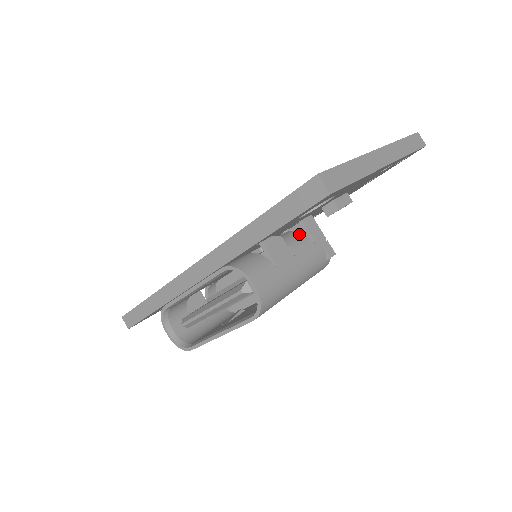
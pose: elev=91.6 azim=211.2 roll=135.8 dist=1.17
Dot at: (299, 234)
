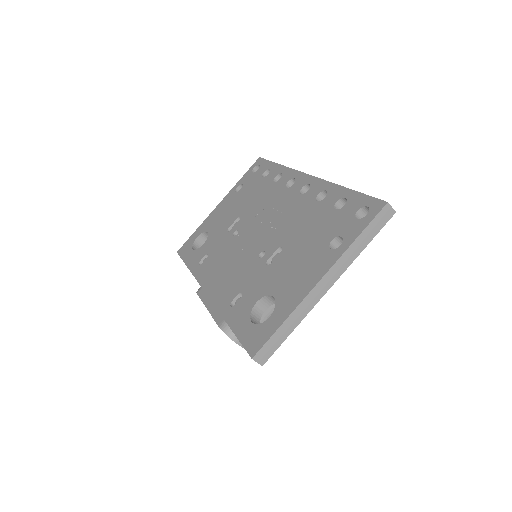
Dot at: occluded
